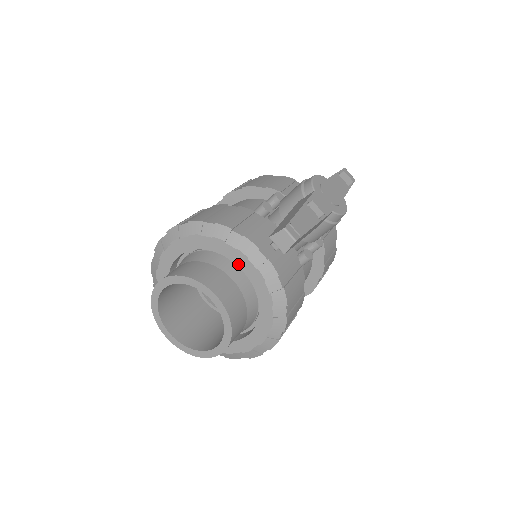
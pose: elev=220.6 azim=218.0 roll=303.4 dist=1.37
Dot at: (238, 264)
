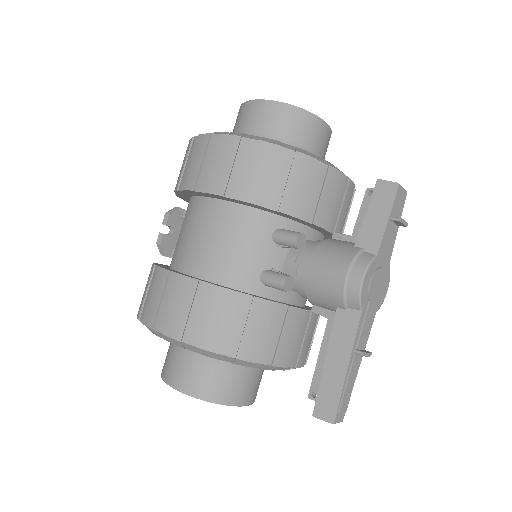
Dot at: occluded
